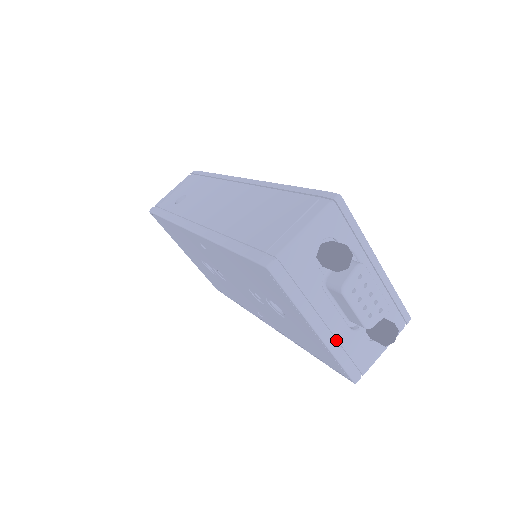
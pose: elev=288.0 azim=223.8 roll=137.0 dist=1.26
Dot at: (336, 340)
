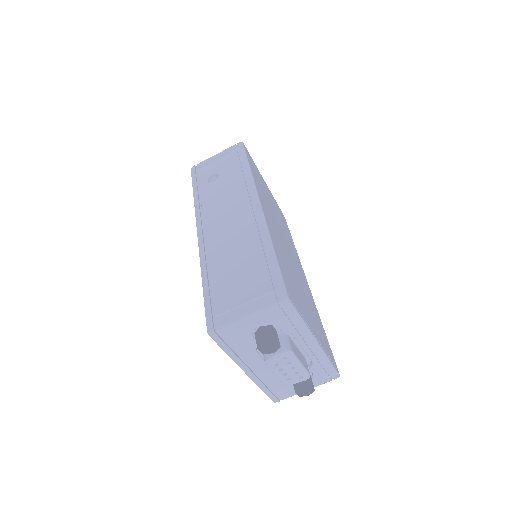
Dot at: (262, 378)
